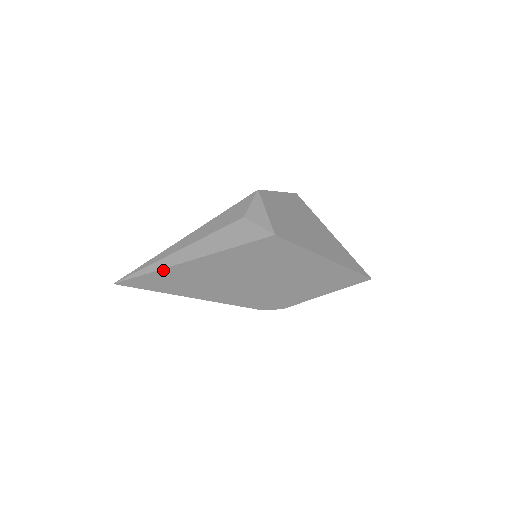
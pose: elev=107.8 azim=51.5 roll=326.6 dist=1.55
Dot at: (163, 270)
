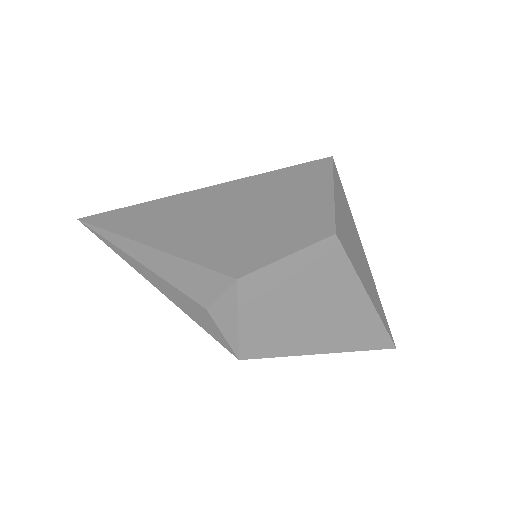
Dot at: occluded
